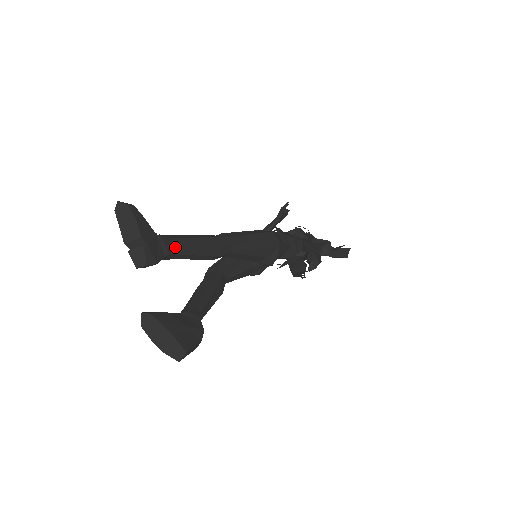
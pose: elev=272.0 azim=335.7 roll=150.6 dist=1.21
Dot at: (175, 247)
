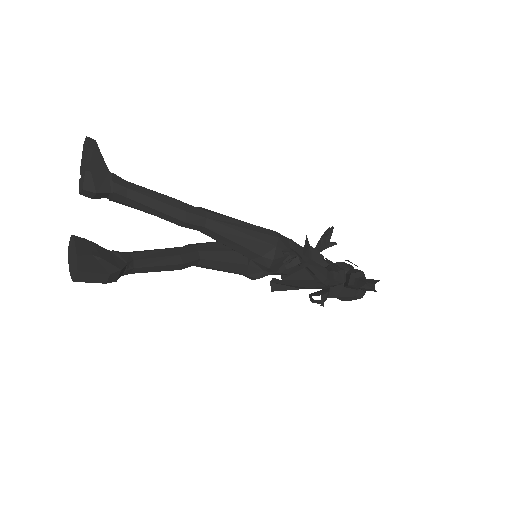
Dot at: (125, 189)
